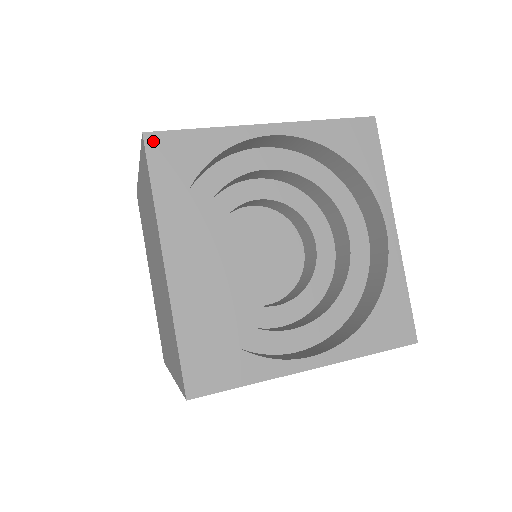
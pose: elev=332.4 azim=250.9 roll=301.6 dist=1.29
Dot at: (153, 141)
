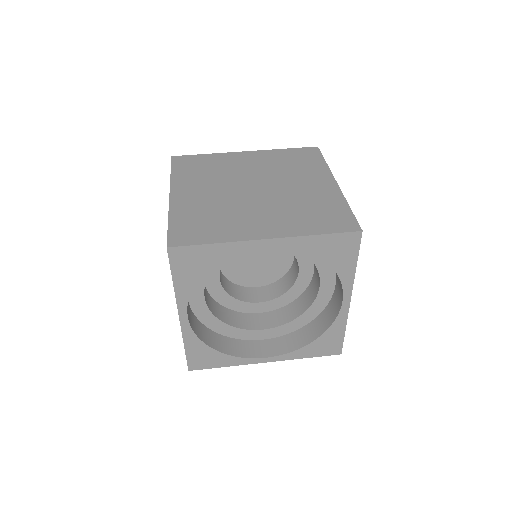
Dot at: (174, 253)
